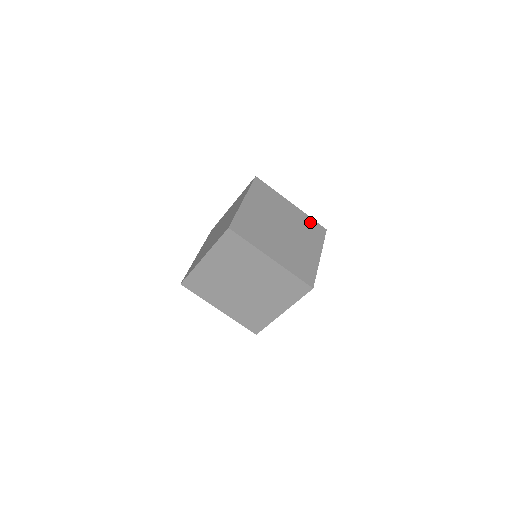
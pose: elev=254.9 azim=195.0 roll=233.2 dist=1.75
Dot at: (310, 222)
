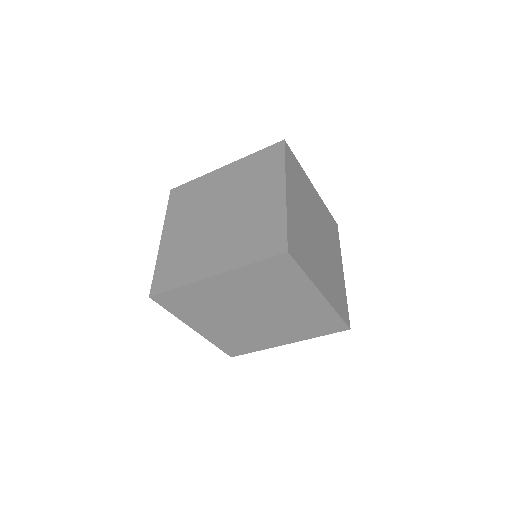
Dot at: (343, 297)
